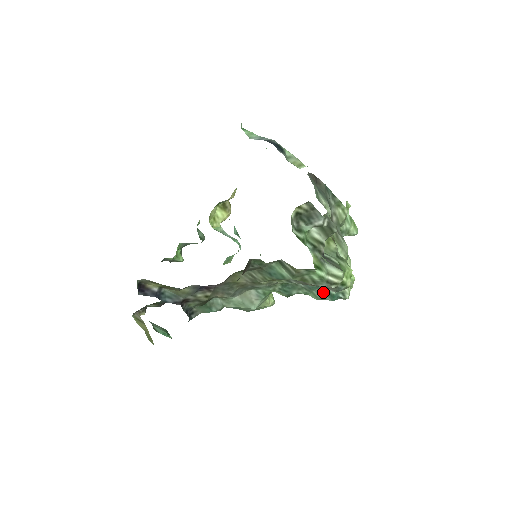
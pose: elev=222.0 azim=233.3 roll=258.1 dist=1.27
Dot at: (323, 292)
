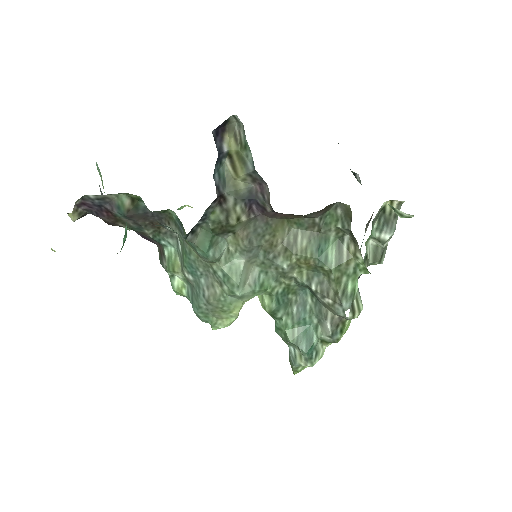
Dot at: (305, 334)
